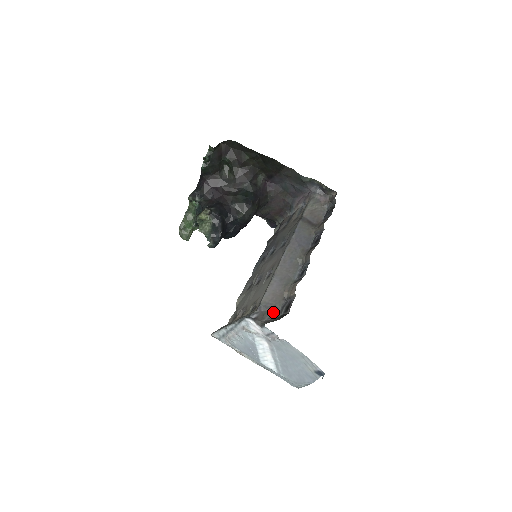
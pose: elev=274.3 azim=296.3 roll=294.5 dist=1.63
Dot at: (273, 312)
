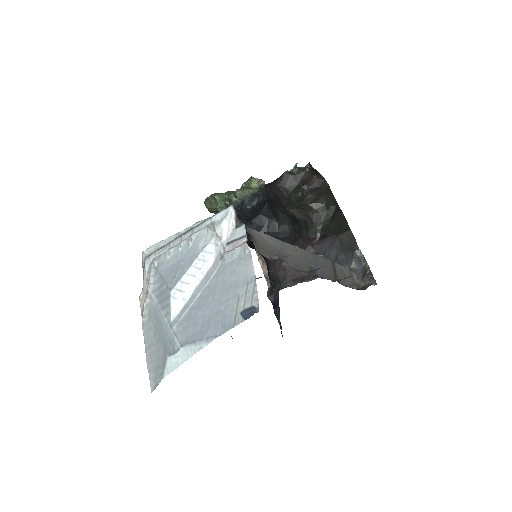
Dot at: (254, 243)
